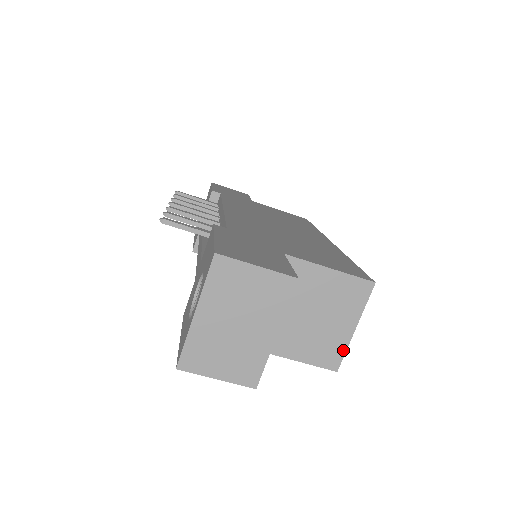
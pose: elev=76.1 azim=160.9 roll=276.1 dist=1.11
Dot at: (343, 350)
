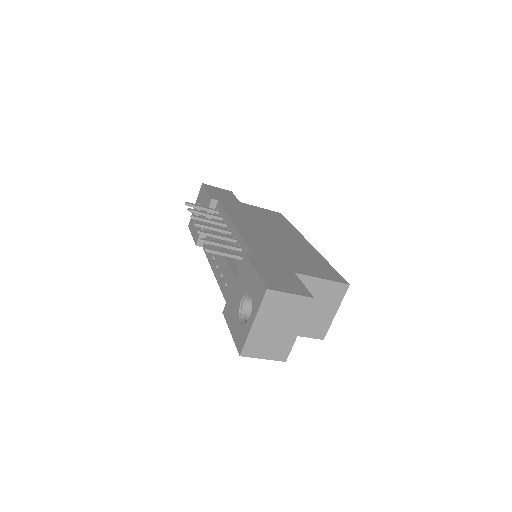
Dot at: (328, 327)
